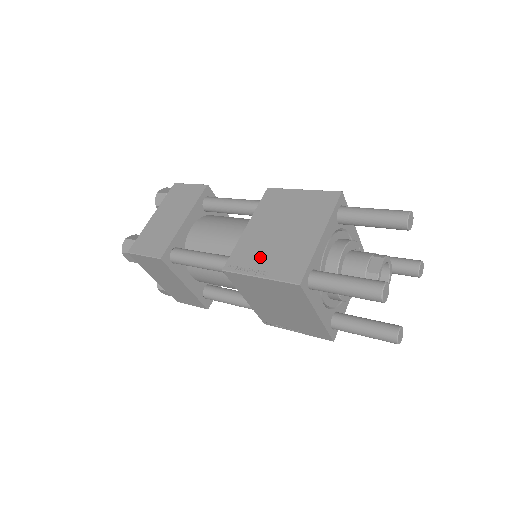
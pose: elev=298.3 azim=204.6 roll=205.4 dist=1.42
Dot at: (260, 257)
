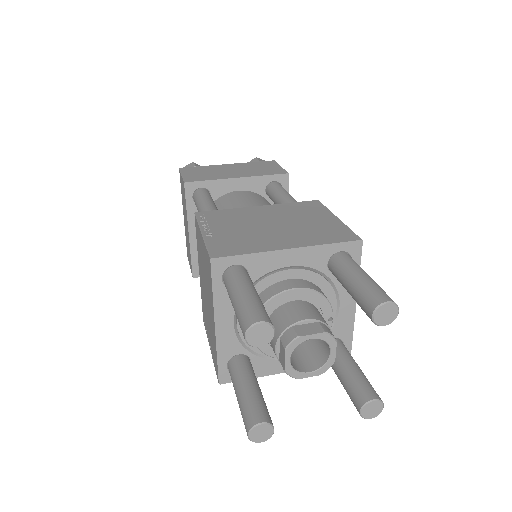
Dot at: (227, 225)
